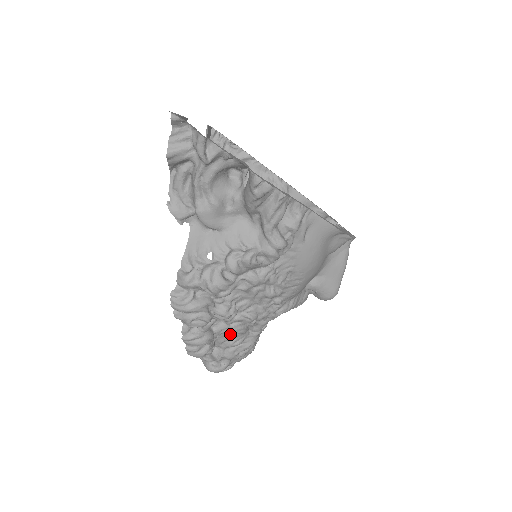
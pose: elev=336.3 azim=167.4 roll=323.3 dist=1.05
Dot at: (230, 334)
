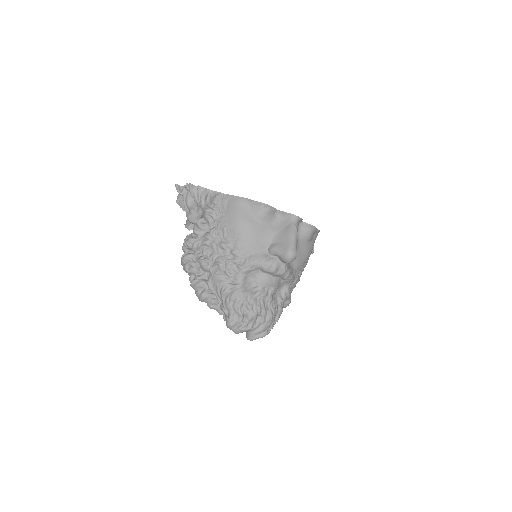
Dot at: (216, 282)
